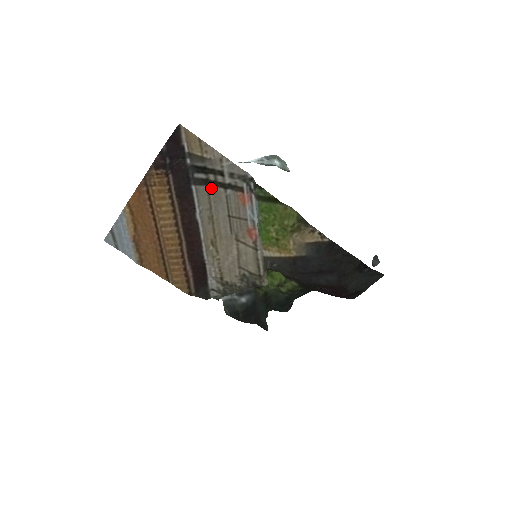
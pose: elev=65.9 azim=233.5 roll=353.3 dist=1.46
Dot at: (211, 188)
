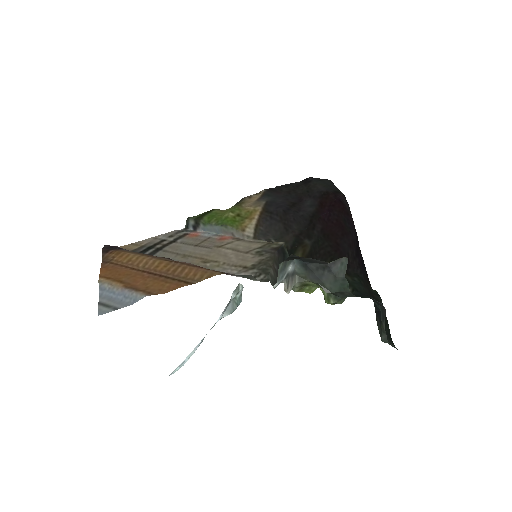
Dot at: (165, 249)
